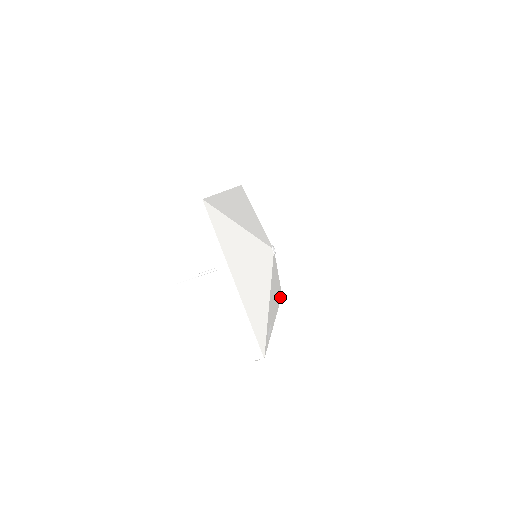
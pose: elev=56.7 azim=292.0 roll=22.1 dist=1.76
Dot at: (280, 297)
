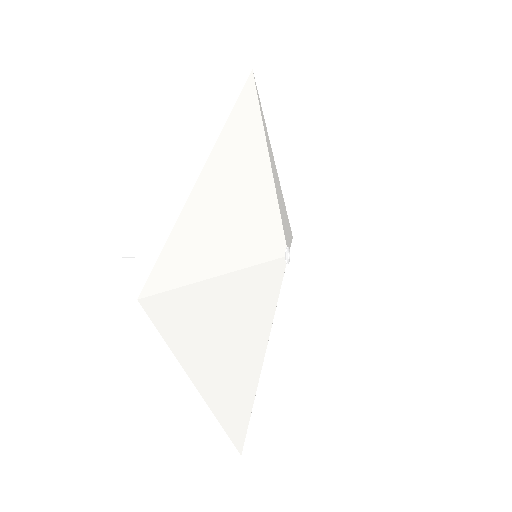
Dot at: occluded
